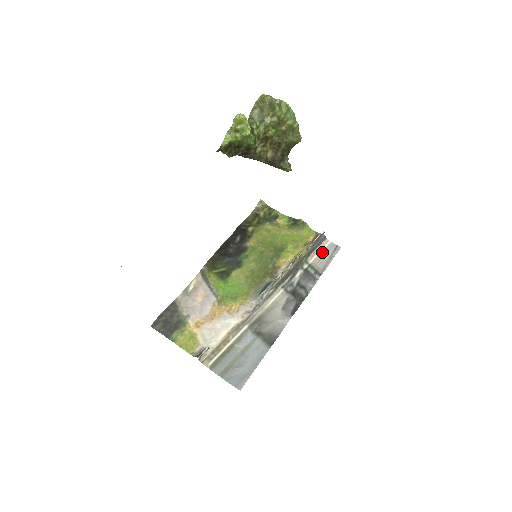
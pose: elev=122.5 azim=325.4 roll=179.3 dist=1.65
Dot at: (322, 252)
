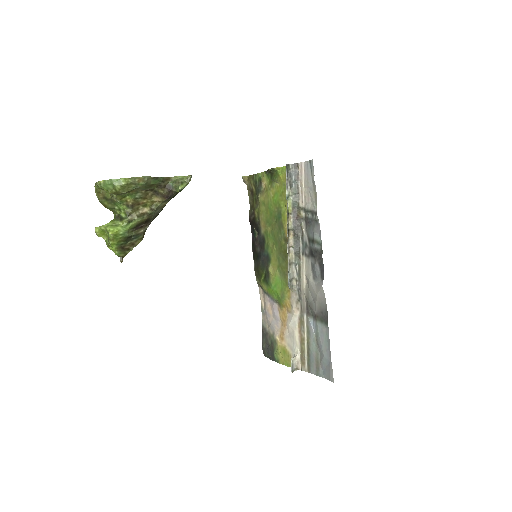
Dot at: (304, 183)
